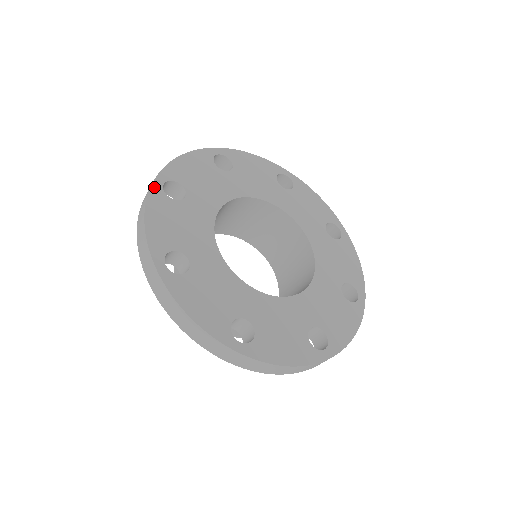
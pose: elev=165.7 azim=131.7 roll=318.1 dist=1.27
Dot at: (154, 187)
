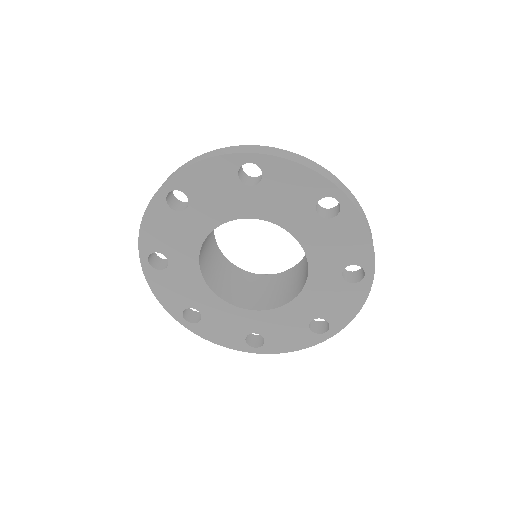
Dot at: (158, 195)
